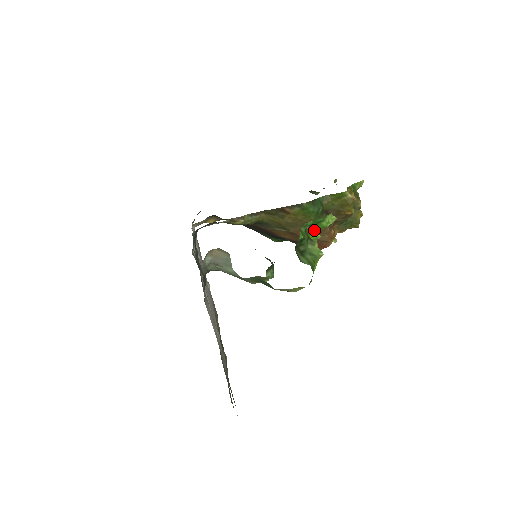
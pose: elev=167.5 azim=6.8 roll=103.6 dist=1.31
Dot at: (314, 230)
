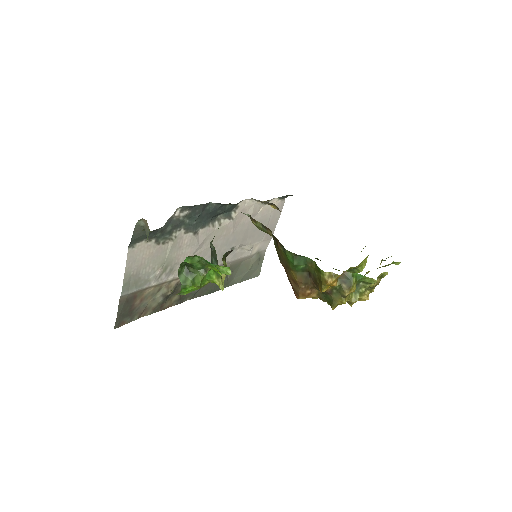
Dot at: (216, 267)
